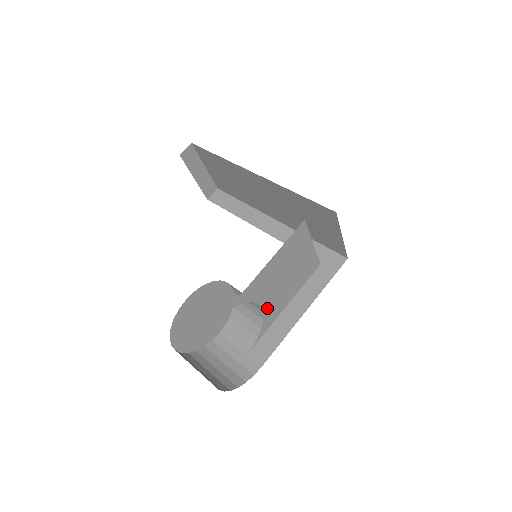
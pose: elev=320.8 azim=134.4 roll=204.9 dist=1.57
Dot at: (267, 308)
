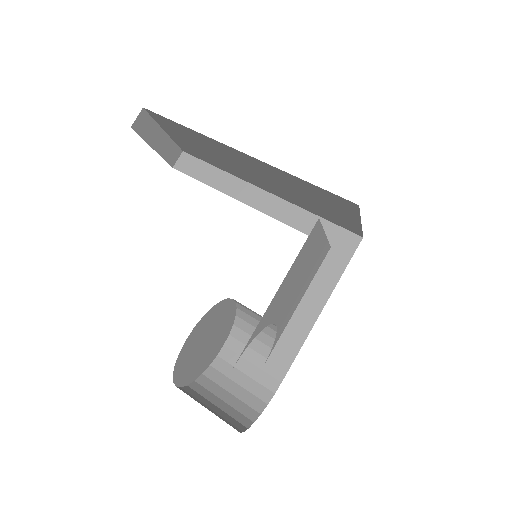
Dot at: (280, 320)
